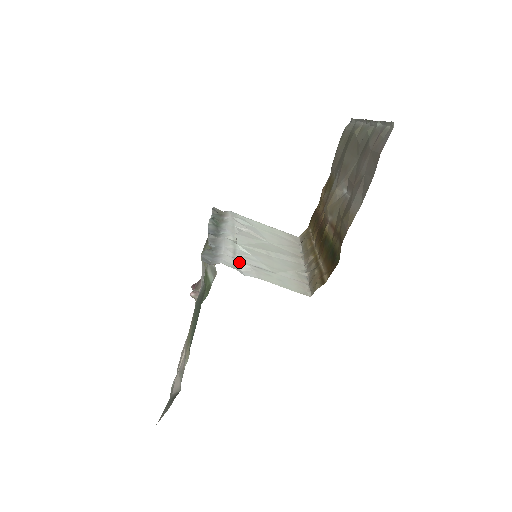
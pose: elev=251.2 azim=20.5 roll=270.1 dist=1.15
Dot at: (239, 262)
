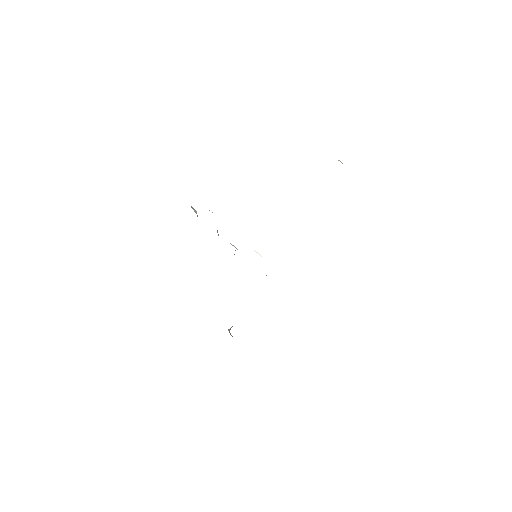
Dot at: occluded
